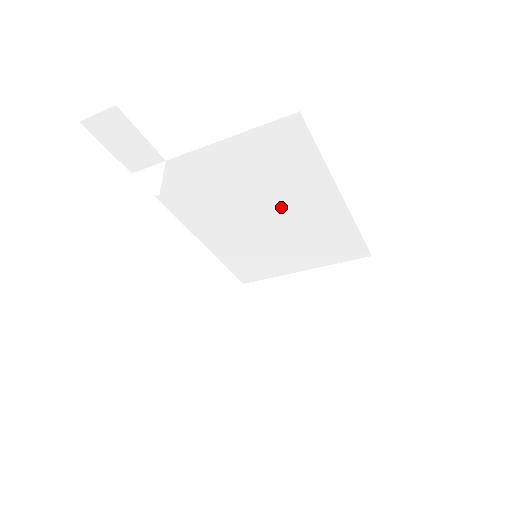
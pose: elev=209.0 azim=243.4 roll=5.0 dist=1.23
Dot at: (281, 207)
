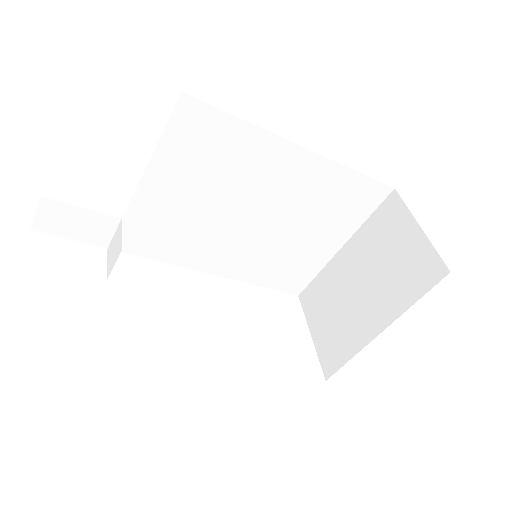
Dot at: (257, 196)
